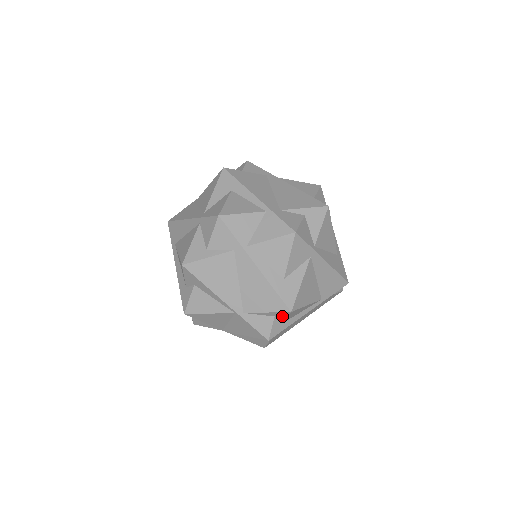
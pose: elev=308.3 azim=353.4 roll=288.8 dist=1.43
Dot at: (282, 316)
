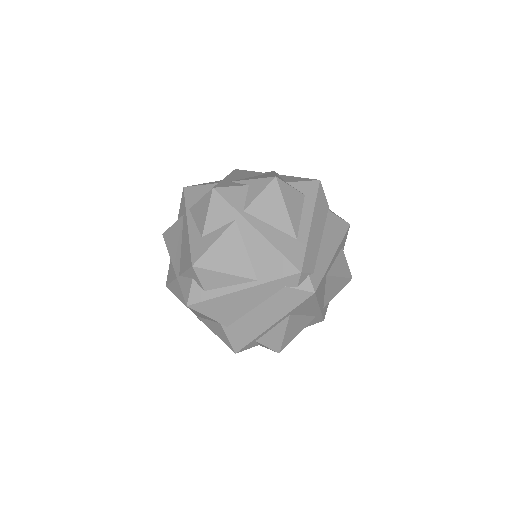
Dot at: (195, 277)
